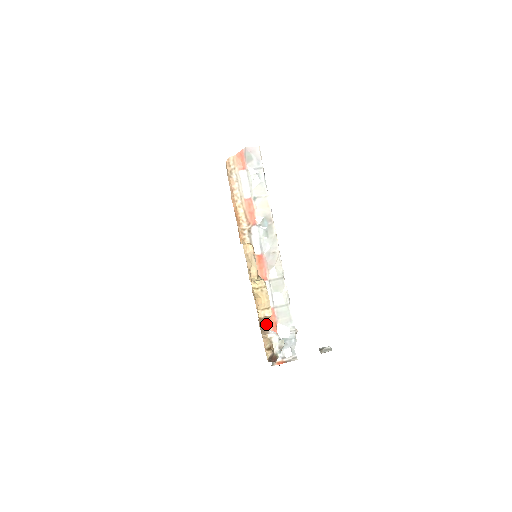
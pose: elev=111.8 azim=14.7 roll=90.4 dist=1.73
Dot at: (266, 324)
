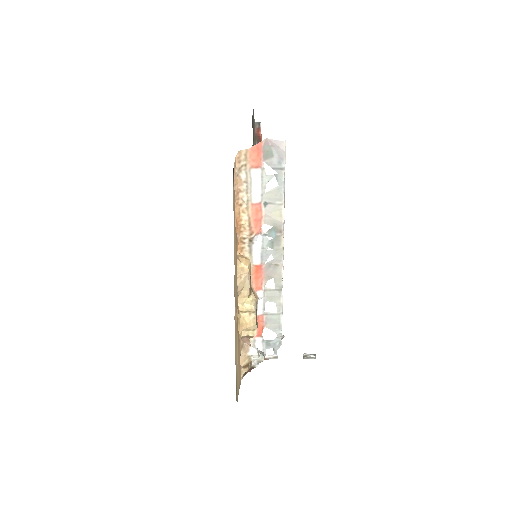
Dot at: (249, 340)
